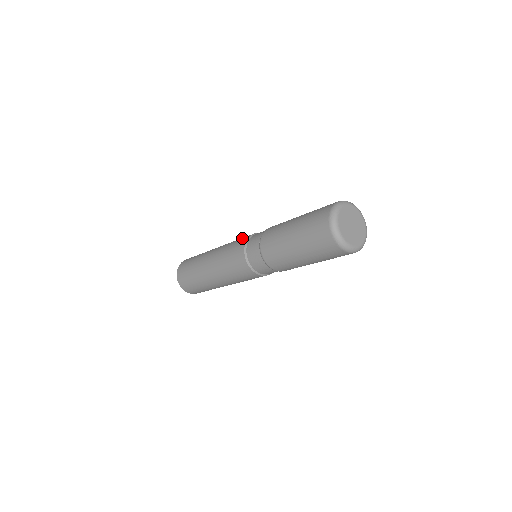
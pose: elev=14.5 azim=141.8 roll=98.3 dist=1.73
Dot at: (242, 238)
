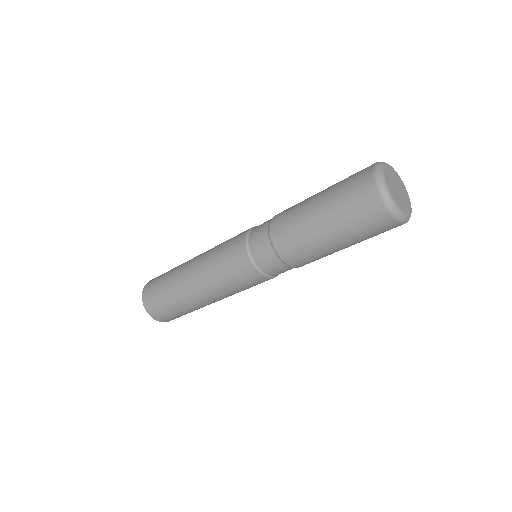
Dot at: occluded
